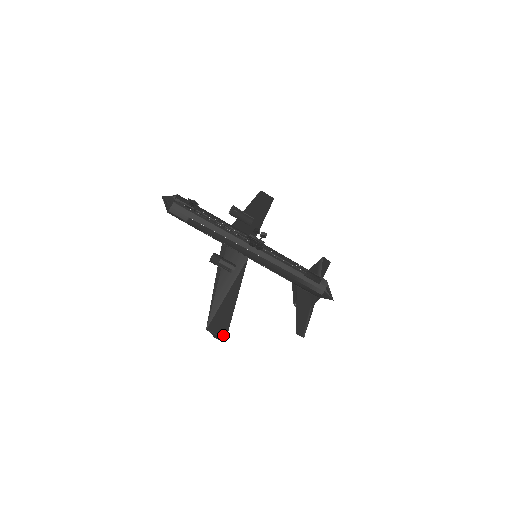
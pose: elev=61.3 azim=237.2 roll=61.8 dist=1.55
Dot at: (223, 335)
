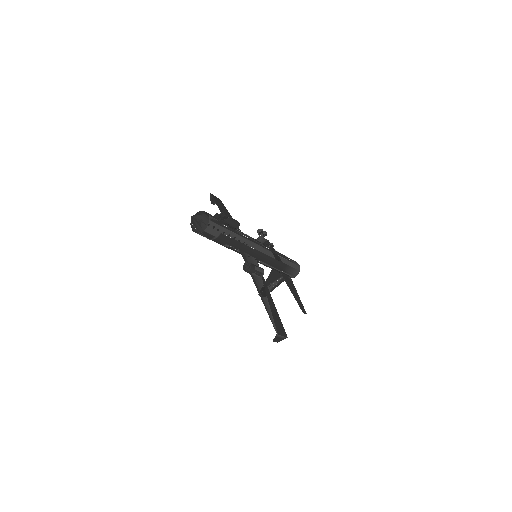
Dot at: (285, 335)
